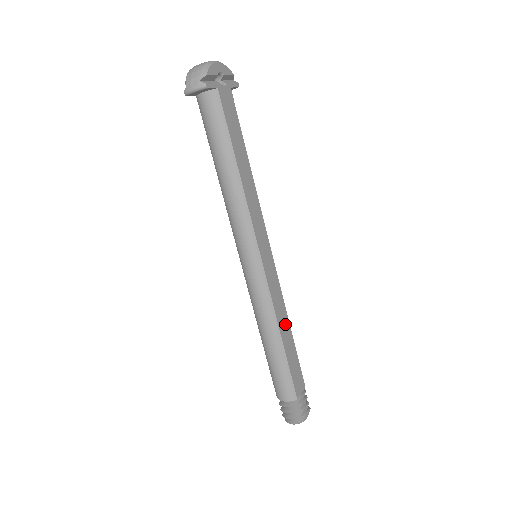
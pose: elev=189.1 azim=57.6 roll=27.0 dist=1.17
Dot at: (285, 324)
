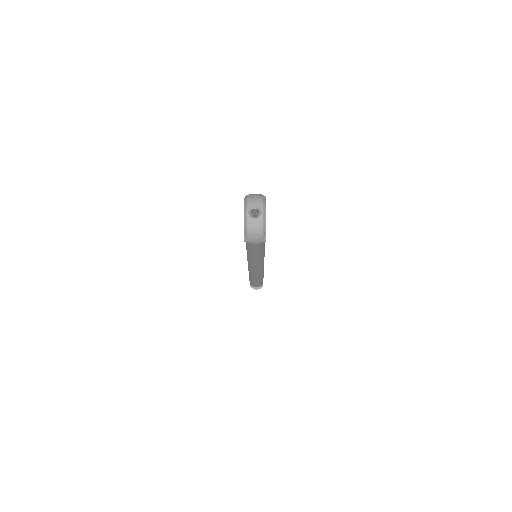
Dot at: occluded
